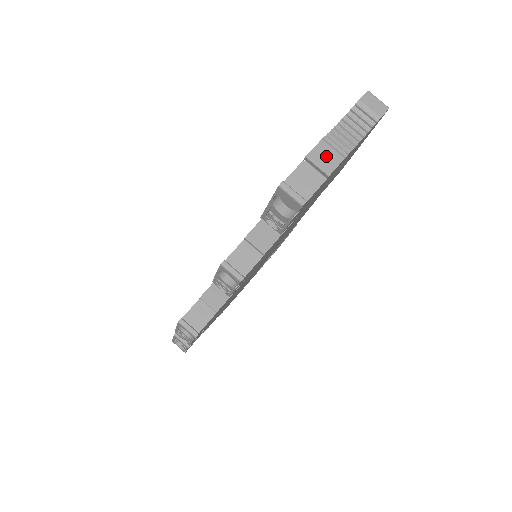
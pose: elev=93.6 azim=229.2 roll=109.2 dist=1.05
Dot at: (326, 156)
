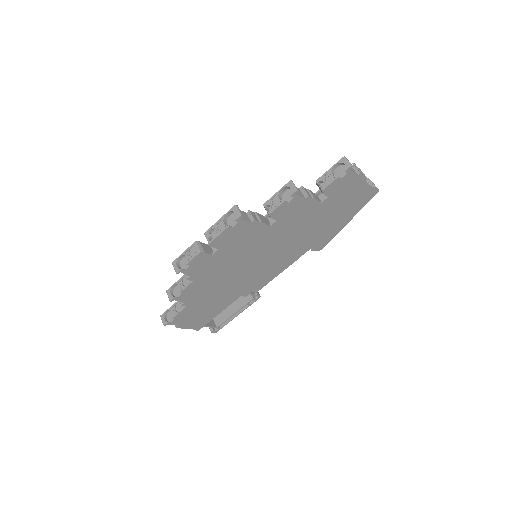
Dot at: (360, 170)
